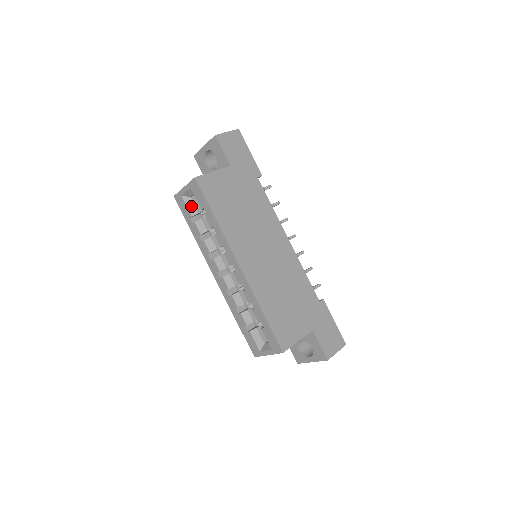
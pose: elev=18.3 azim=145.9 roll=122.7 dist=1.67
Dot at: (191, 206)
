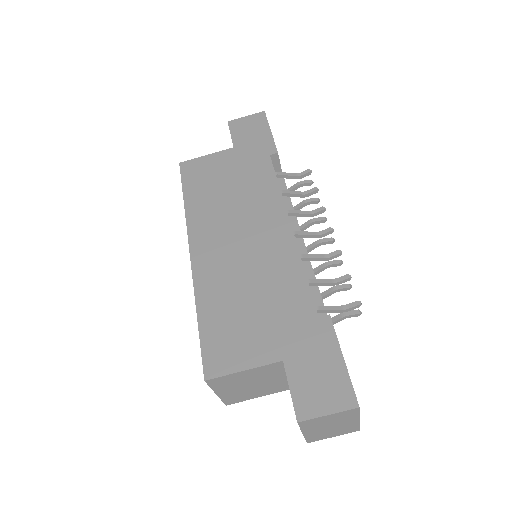
Dot at: occluded
